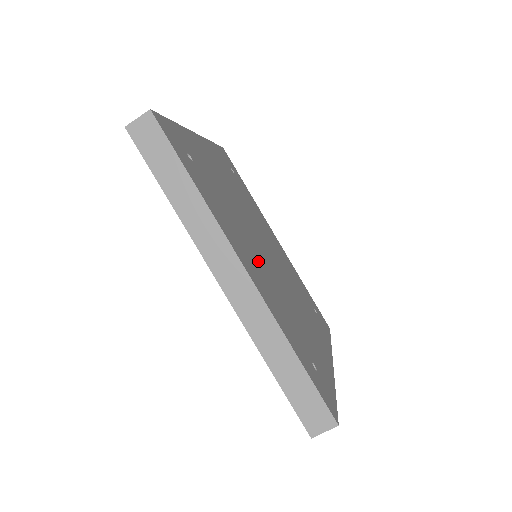
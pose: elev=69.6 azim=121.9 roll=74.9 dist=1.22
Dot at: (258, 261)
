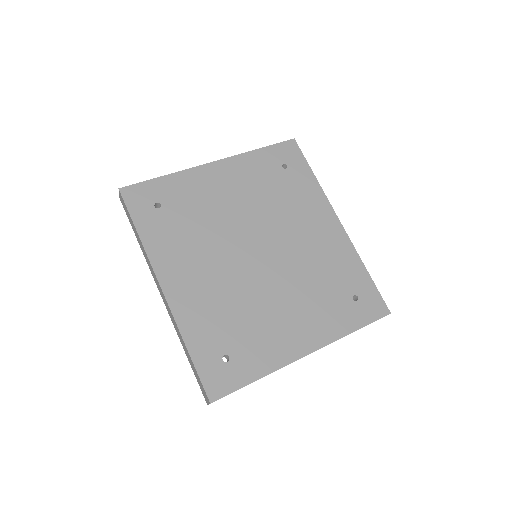
Dot at: (210, 273)
